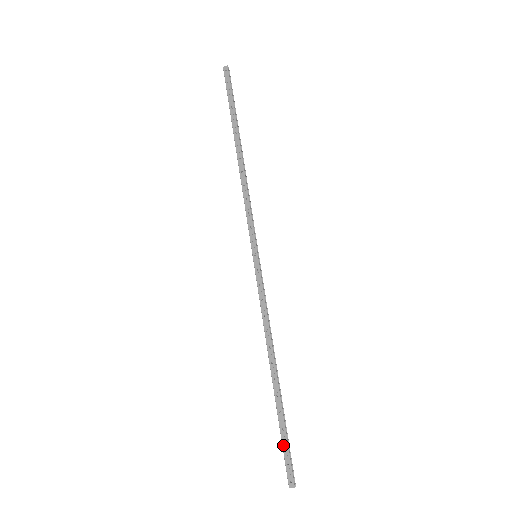
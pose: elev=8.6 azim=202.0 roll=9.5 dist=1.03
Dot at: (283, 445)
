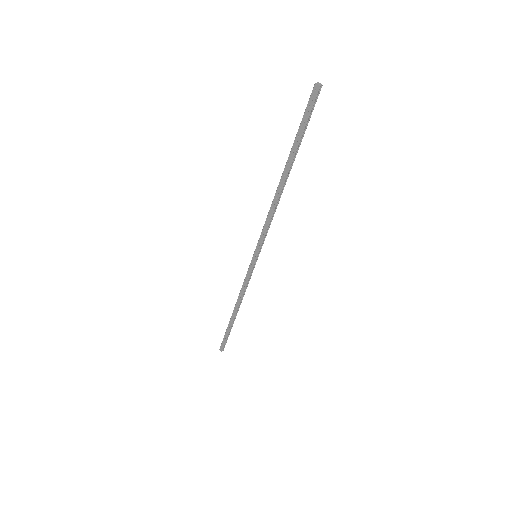
Dot at: (224, 337)
